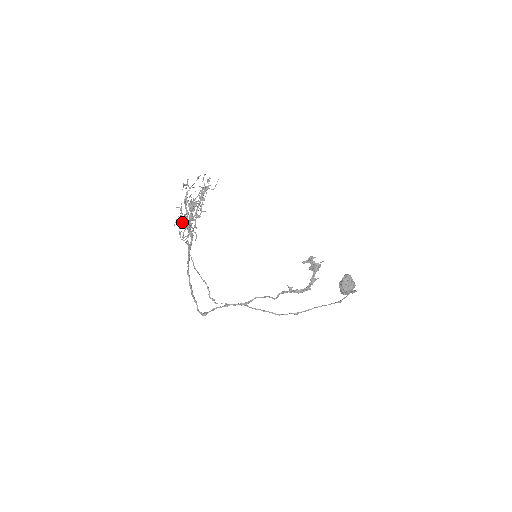
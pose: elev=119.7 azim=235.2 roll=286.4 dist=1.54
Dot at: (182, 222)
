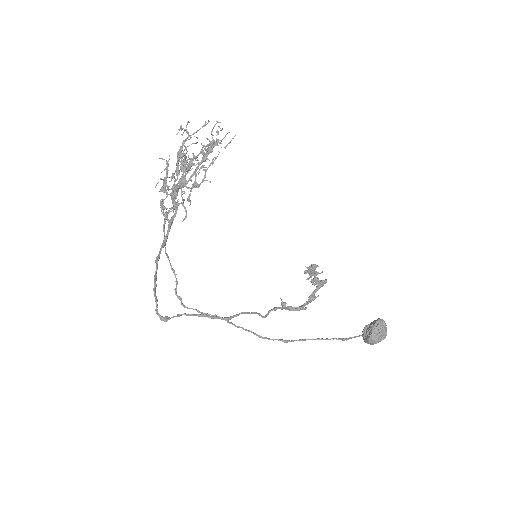
Dot at: (167, 185)
